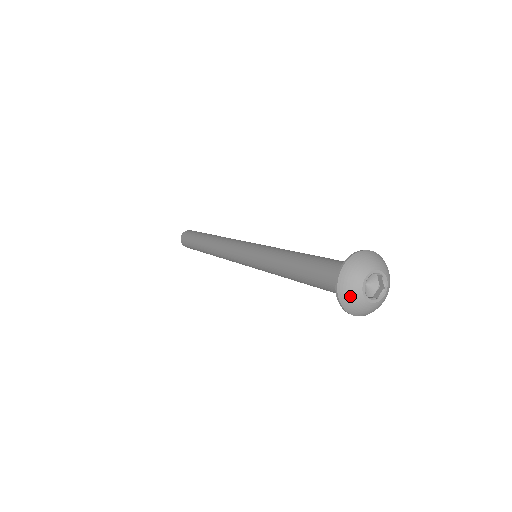
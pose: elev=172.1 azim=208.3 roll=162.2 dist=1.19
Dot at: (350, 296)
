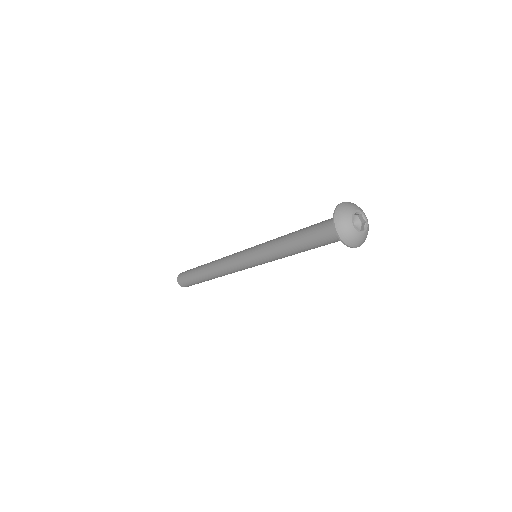
Dot at: (347, 232)
